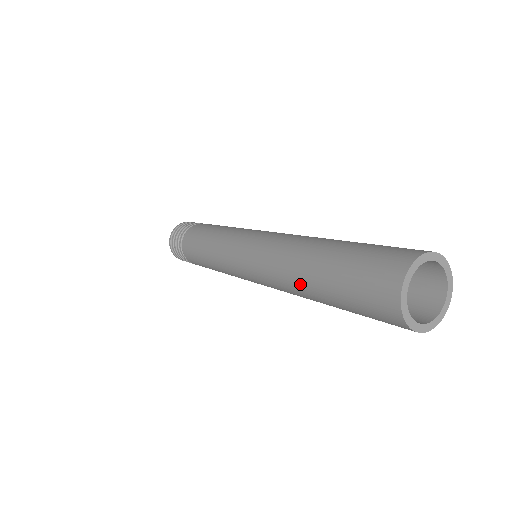
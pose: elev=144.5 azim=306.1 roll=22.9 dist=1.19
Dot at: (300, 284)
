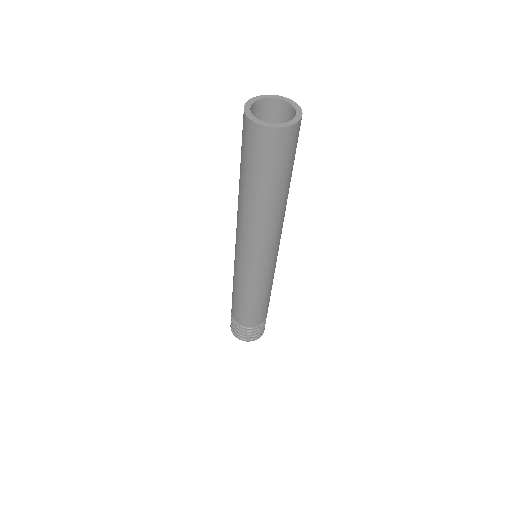
Dot at: (239, 194)
